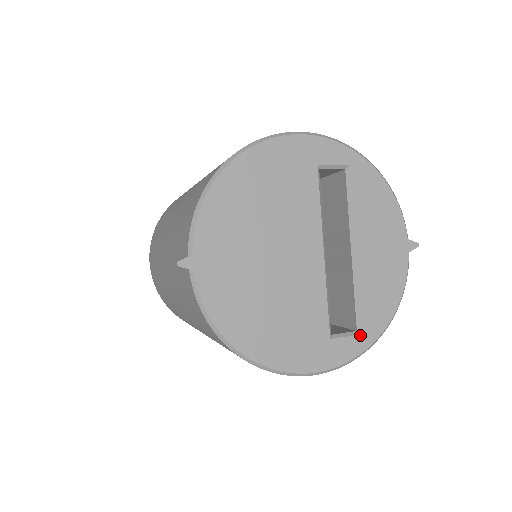
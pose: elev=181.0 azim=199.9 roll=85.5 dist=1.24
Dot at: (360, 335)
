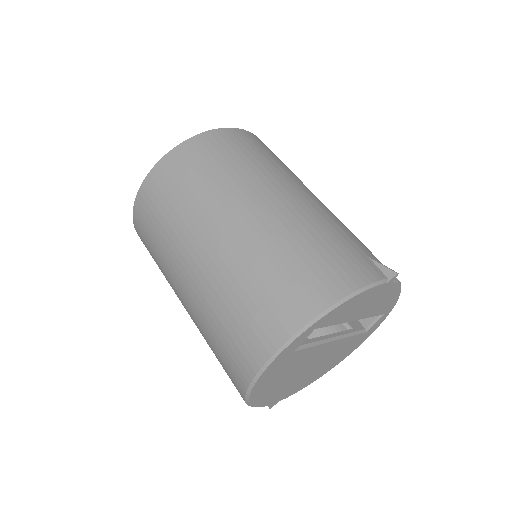
Dot at: (383, 315)
